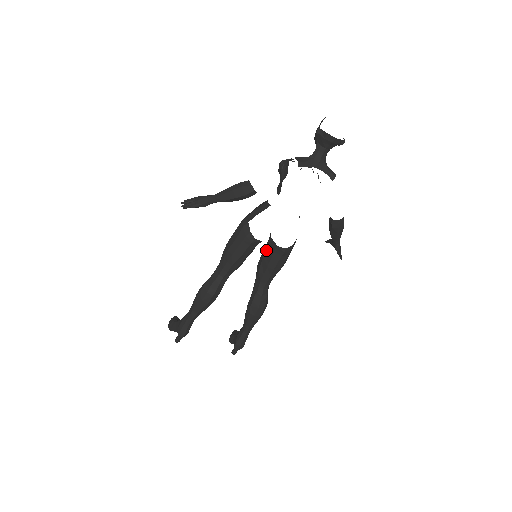
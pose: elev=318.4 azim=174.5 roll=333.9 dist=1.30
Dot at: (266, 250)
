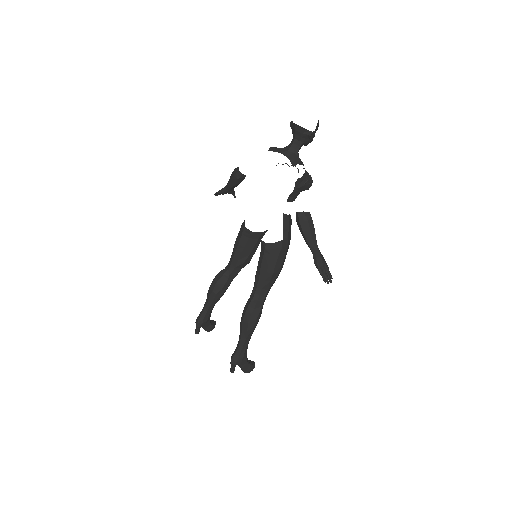
Dot at: occluded
